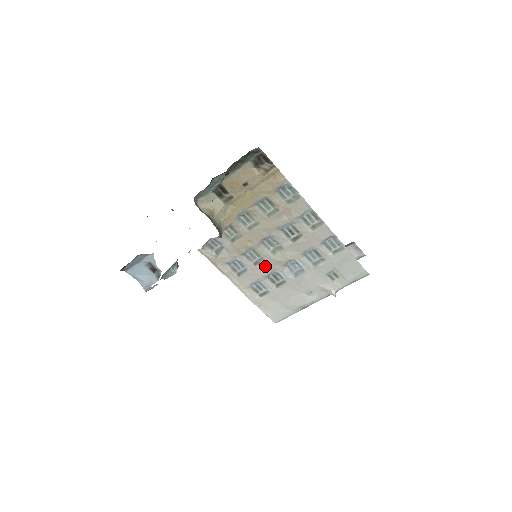
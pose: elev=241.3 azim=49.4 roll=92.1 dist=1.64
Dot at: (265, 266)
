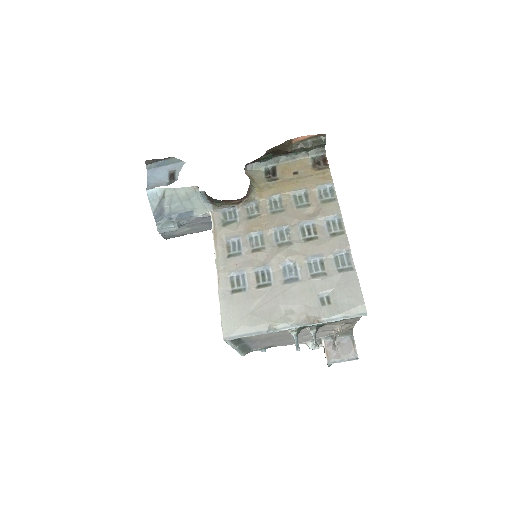
Dot at: (262, 257)
